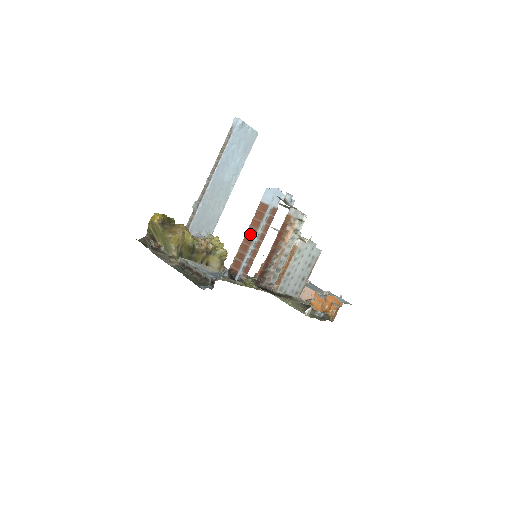
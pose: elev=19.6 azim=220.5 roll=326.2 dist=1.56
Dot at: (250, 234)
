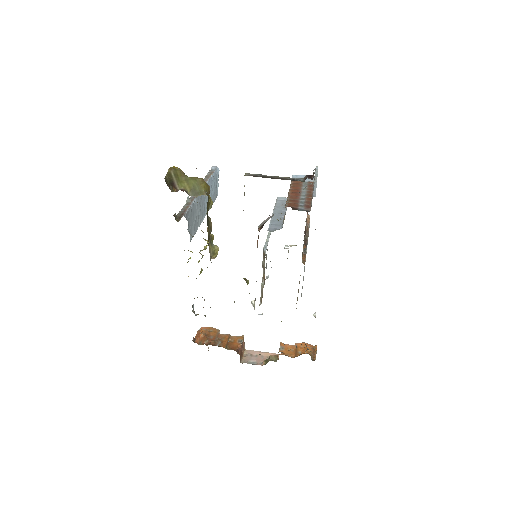
Dot at: (294, 192)
